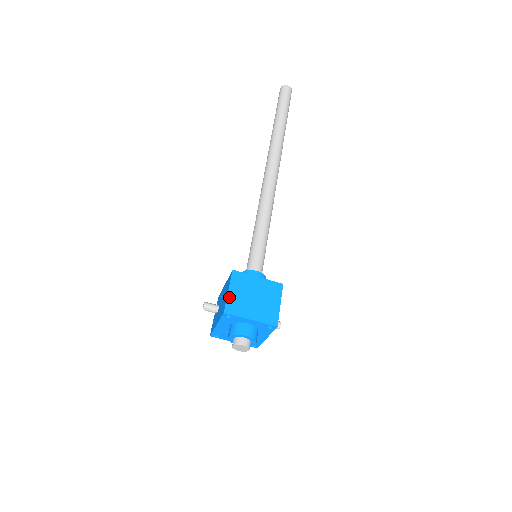
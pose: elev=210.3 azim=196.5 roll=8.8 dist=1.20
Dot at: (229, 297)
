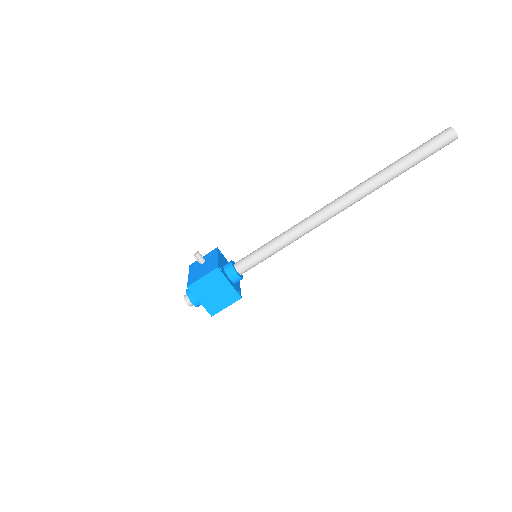
Dot at: (199, 281)
